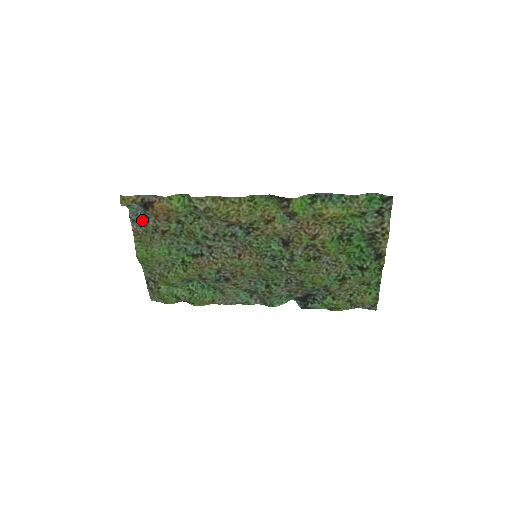
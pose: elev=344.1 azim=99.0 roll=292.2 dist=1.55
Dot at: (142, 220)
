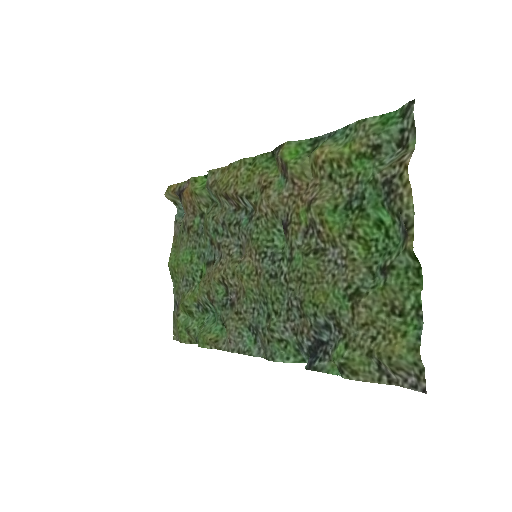
Dot at: occluded
